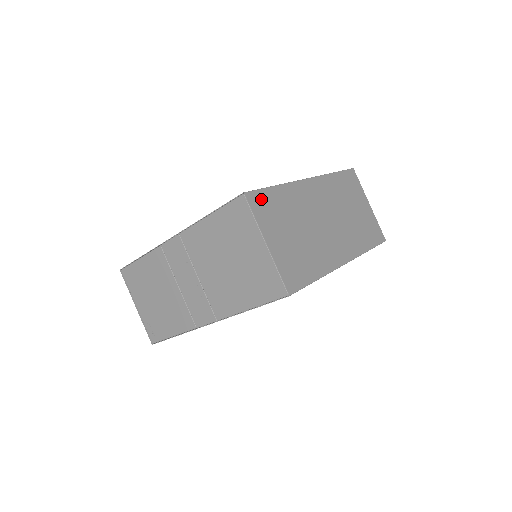
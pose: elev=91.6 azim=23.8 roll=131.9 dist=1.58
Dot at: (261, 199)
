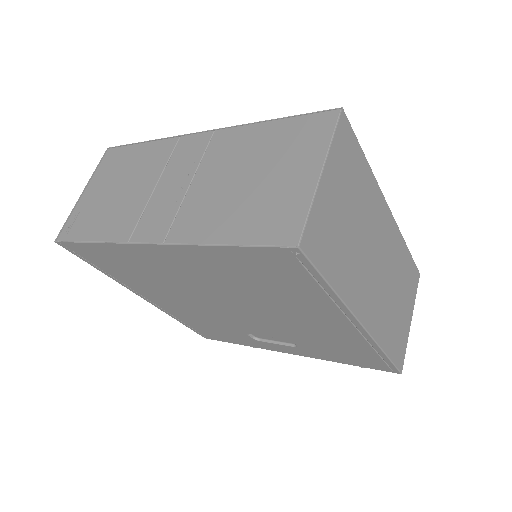
Dot at: (350, 140)
